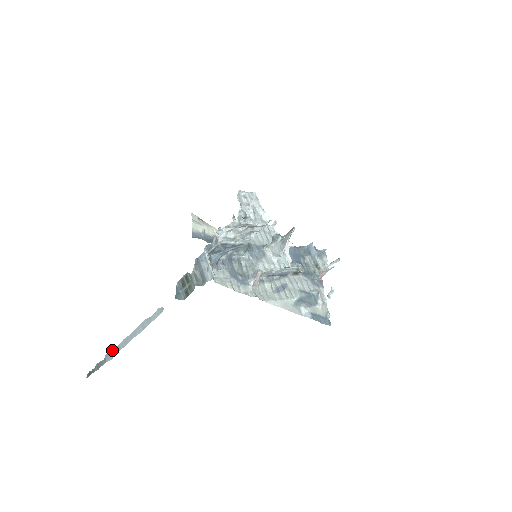
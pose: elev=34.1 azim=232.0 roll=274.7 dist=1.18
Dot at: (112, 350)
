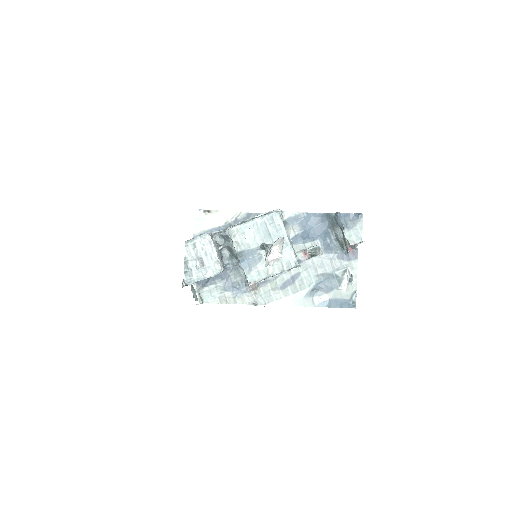
Dot at: occluded
